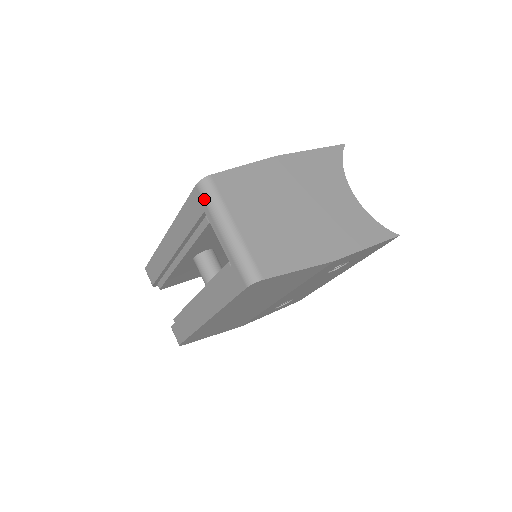
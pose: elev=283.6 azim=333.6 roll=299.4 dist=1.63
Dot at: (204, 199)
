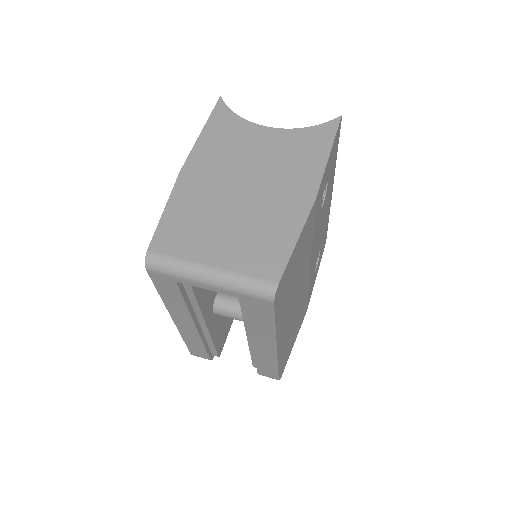
Dot at: (164, 274)
